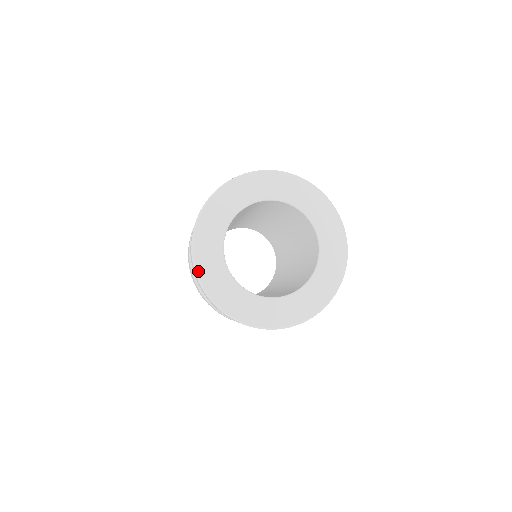
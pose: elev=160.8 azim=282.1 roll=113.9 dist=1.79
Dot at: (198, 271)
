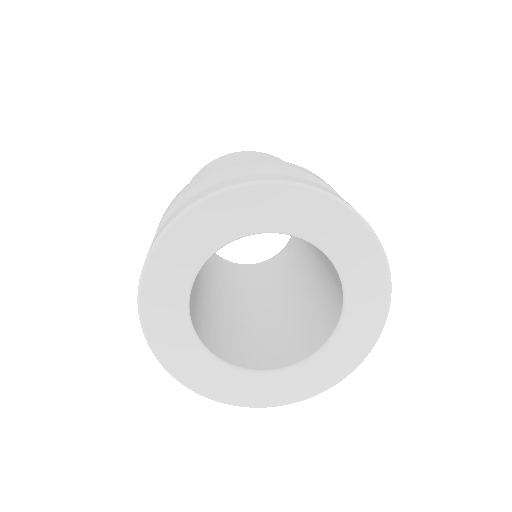
Dot at: (150, 339)
